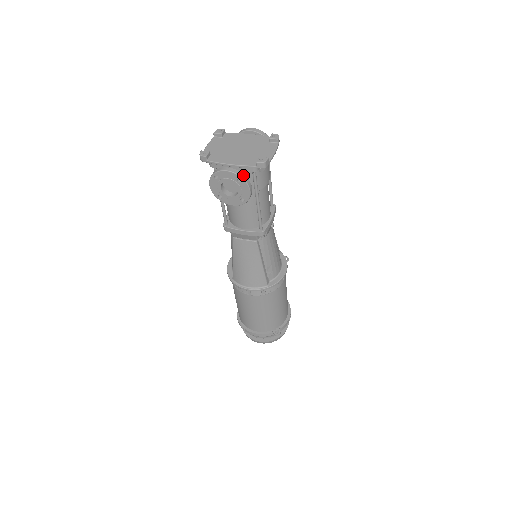
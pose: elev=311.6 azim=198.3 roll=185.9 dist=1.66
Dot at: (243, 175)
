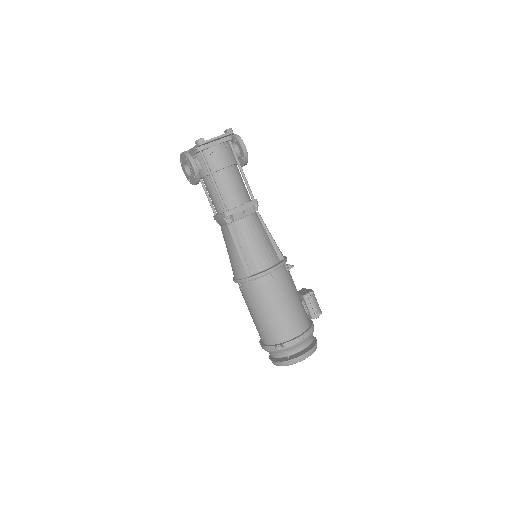
Dot at: (189, 154)
